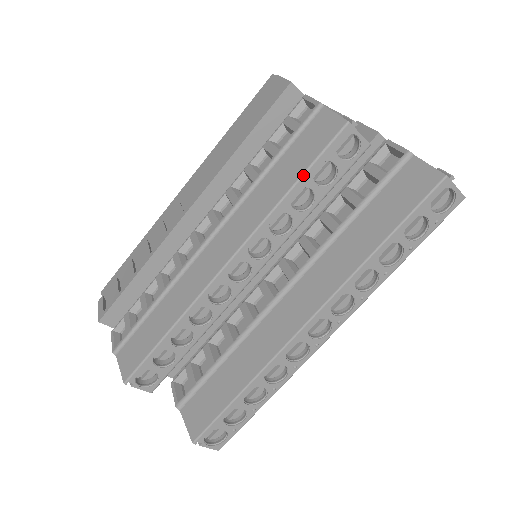
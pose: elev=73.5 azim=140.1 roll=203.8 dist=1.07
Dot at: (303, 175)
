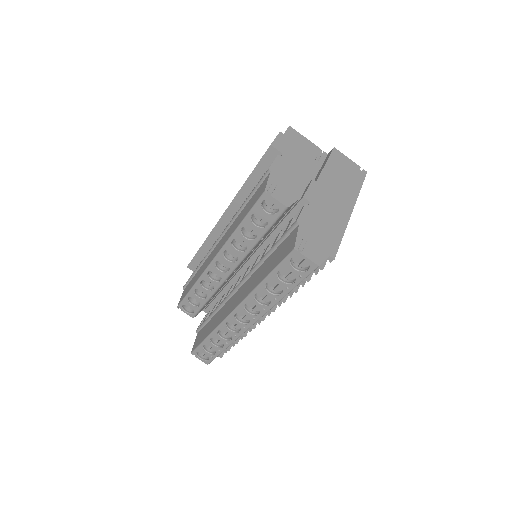
Dot at: (244, 219)
